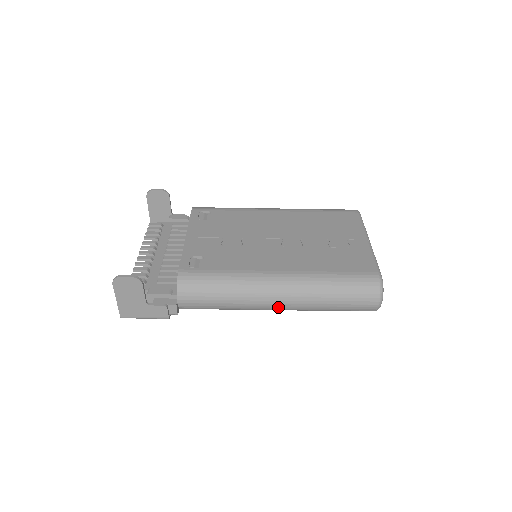
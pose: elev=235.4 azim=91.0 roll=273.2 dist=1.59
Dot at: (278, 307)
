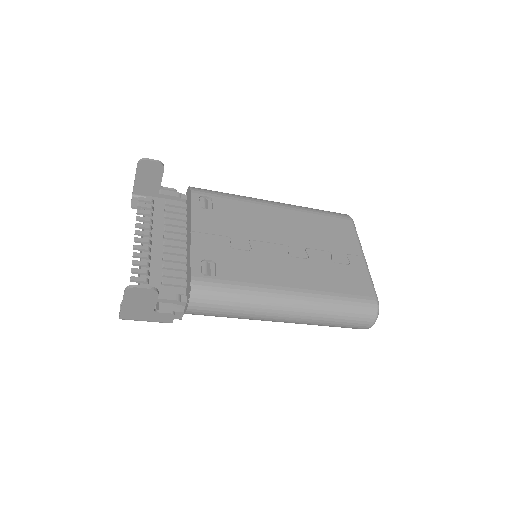
Dot at: (283, 321)
